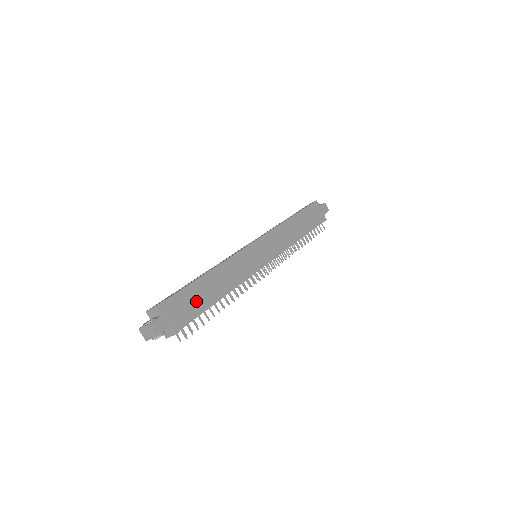
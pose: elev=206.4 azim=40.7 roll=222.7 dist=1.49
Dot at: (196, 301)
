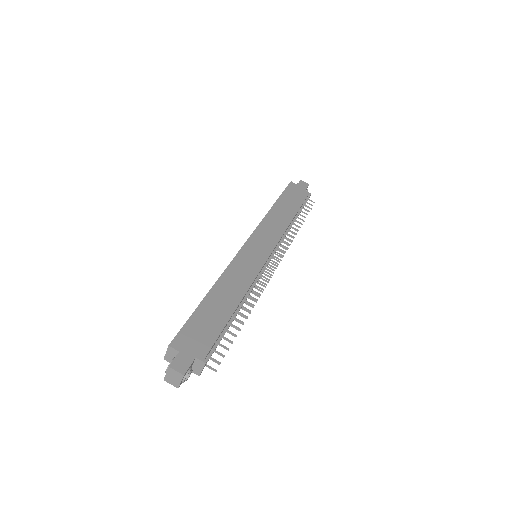
Dot at: (211, 322)
